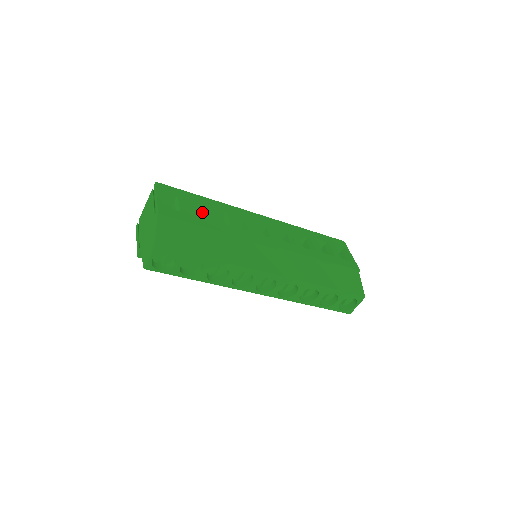
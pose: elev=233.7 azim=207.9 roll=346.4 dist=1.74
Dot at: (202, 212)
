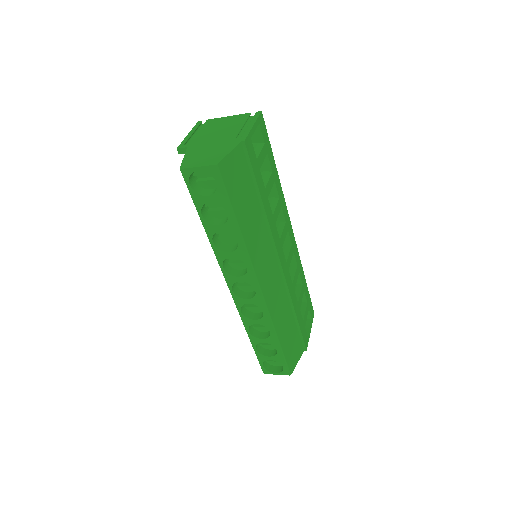
Dot at: (266, 178)
